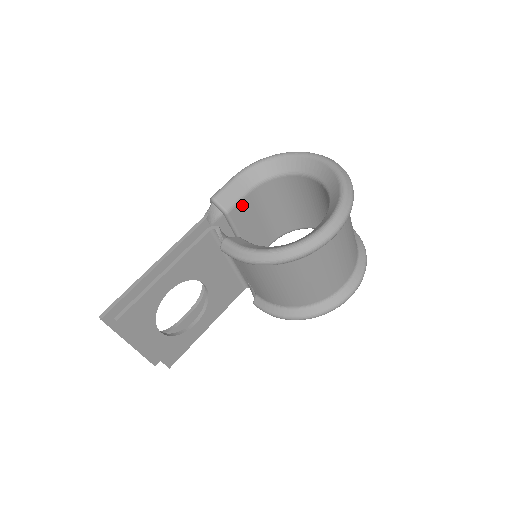
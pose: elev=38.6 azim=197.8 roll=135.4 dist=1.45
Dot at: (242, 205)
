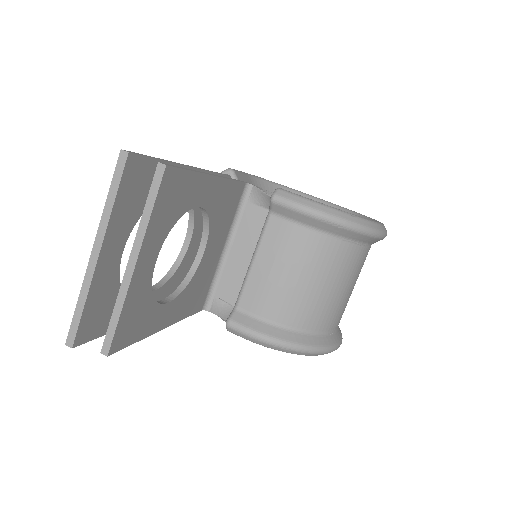
Dot at: occluded
